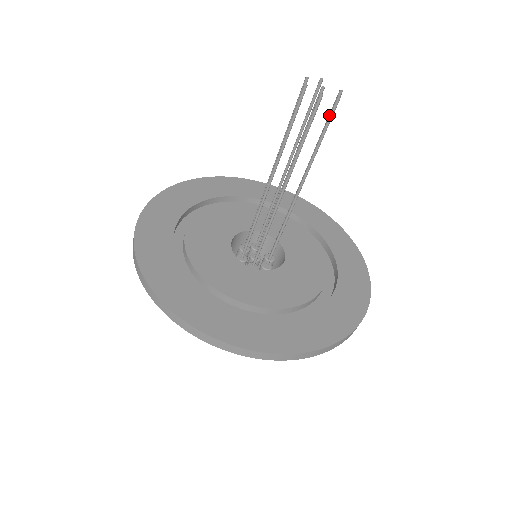
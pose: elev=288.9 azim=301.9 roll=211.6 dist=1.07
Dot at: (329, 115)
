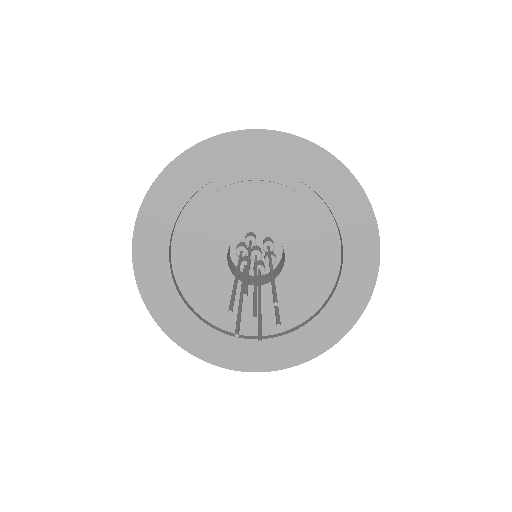
Dot at: occluded
